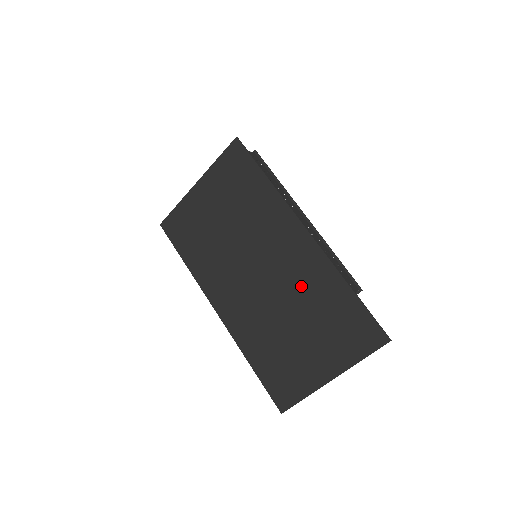
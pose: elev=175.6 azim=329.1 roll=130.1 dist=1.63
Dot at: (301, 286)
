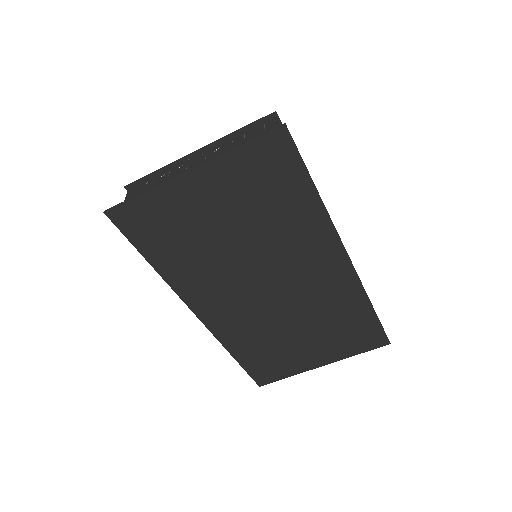
Dot at: (320, 303)
